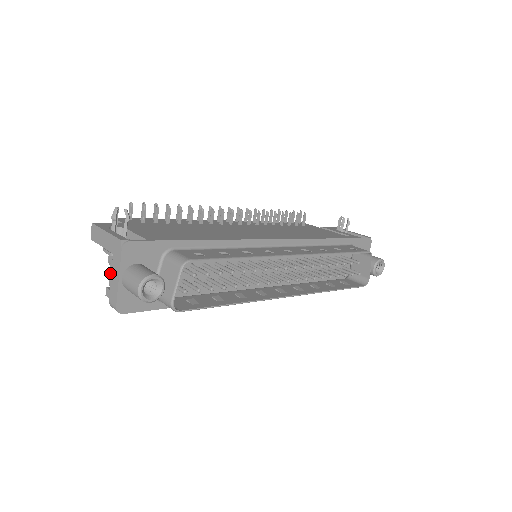
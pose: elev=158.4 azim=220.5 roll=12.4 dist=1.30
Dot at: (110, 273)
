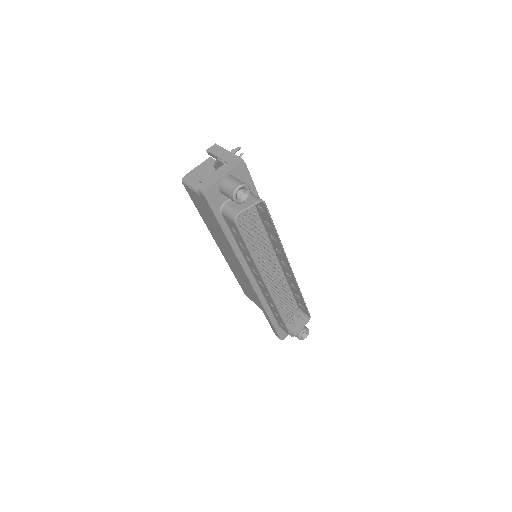
Dot at: (216, 171)
